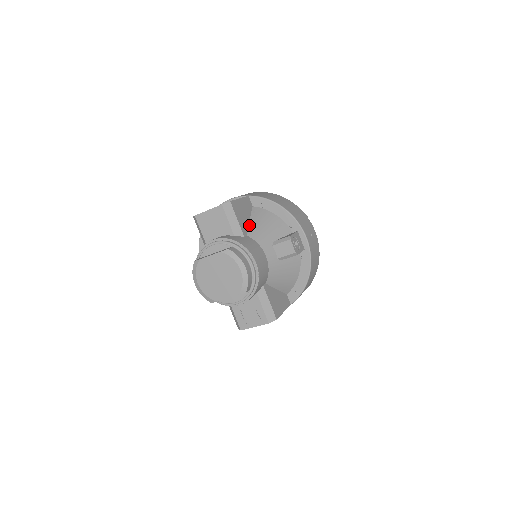
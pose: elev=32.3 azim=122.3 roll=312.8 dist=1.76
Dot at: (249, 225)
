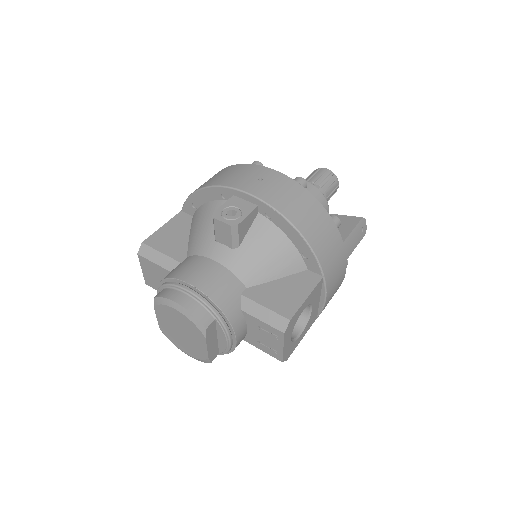
Dot at: (188, 242)
